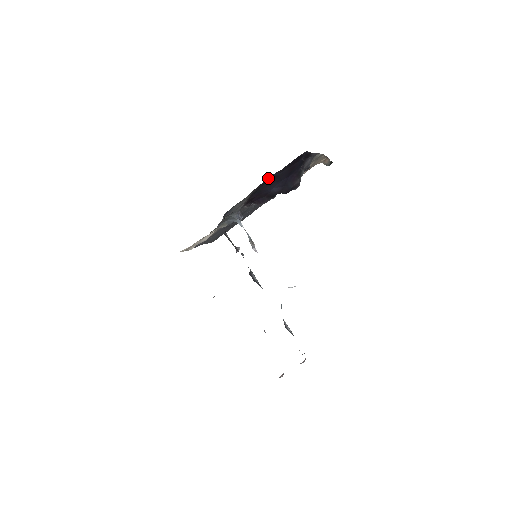
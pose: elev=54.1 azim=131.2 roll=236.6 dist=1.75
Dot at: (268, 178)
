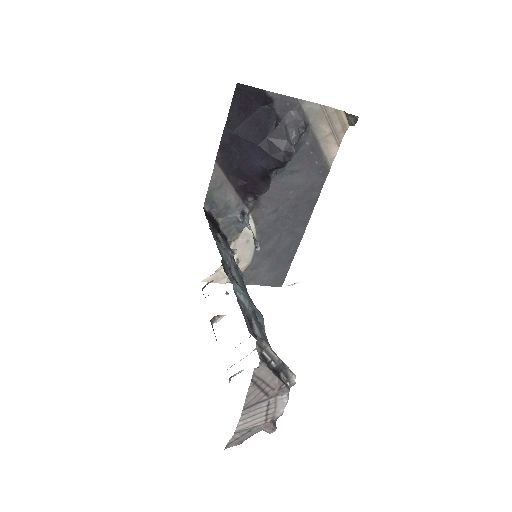
Dot at: (222, 140)
